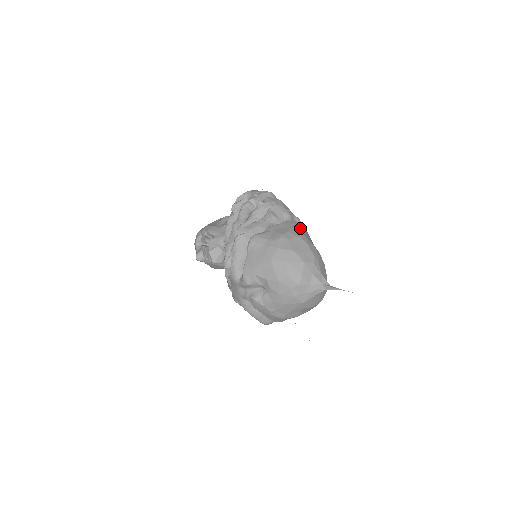
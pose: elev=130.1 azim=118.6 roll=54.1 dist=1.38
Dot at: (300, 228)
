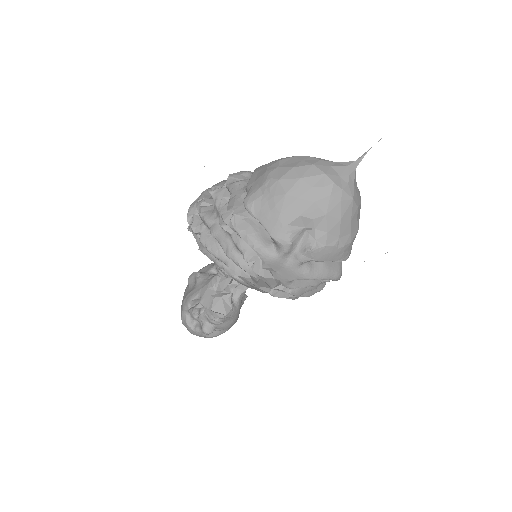
Dot at: occluded
